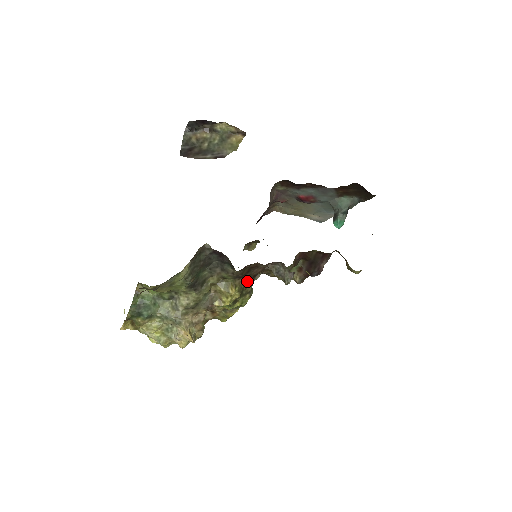
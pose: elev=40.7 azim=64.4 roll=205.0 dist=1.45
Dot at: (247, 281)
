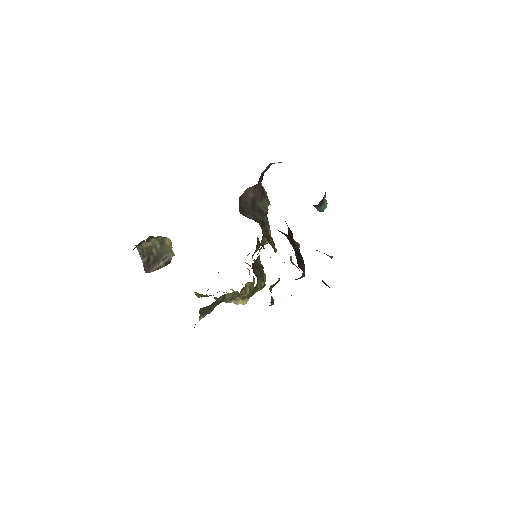
Dot at: (250, 292)
